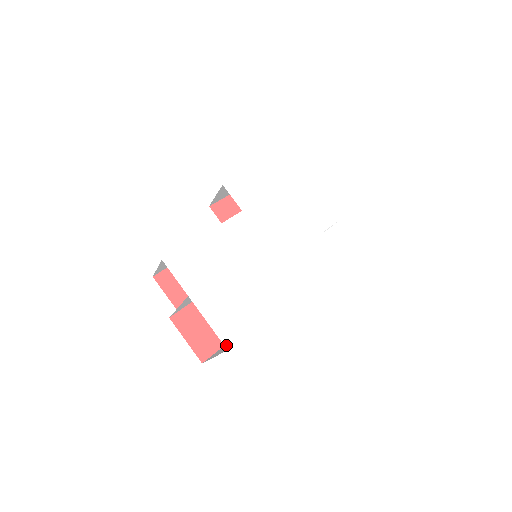
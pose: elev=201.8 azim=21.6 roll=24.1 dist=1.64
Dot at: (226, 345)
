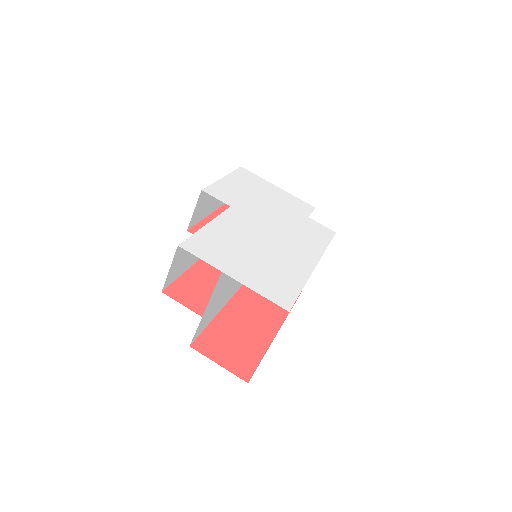
Dot at: (285, 308)
